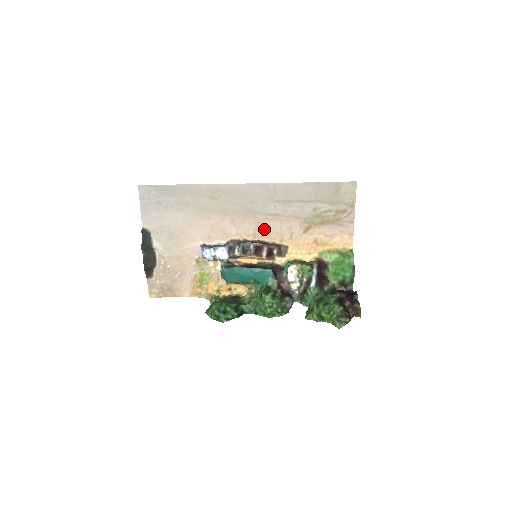
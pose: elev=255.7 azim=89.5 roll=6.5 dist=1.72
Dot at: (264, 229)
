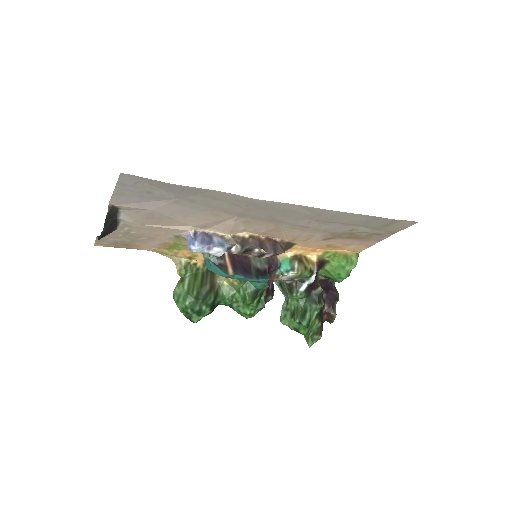
Dot at: (280, 232)
